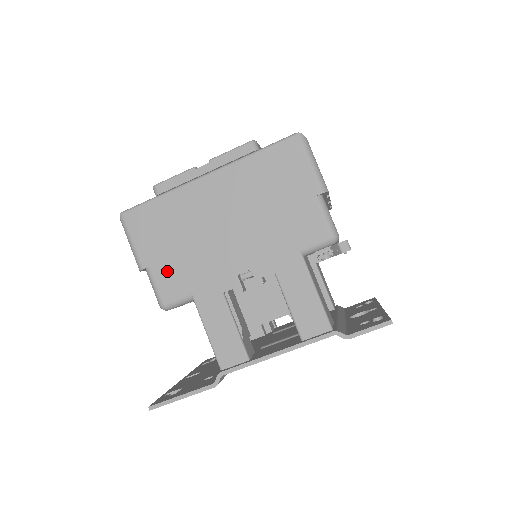
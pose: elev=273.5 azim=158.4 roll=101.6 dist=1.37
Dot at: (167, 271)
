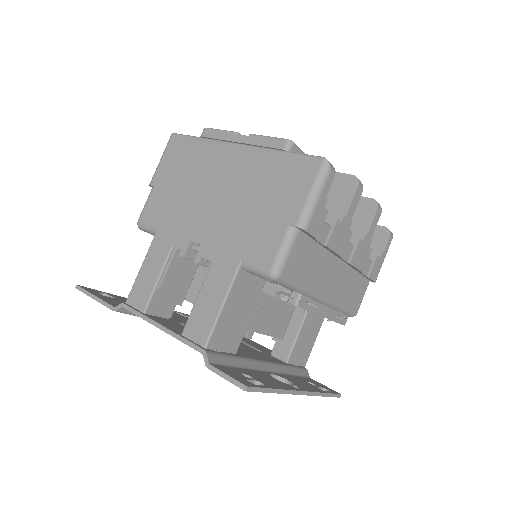
Dot at: (160, 199)
